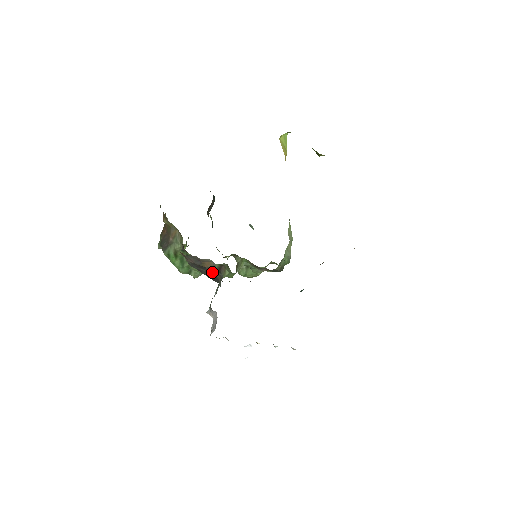
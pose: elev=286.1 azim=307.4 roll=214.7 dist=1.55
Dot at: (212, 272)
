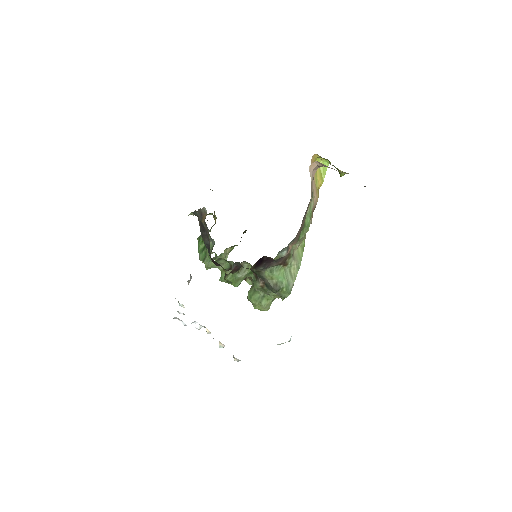
Dot at: (208, 235)
